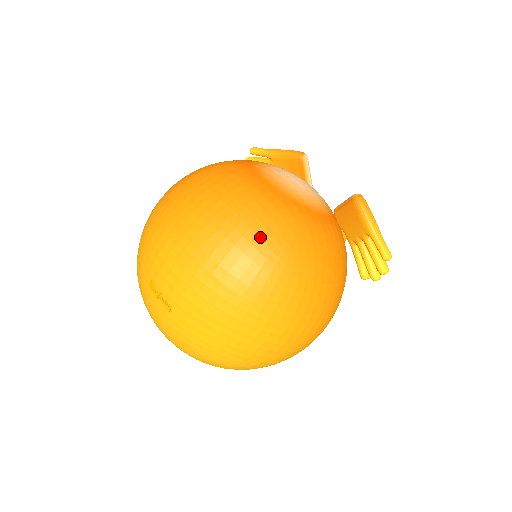
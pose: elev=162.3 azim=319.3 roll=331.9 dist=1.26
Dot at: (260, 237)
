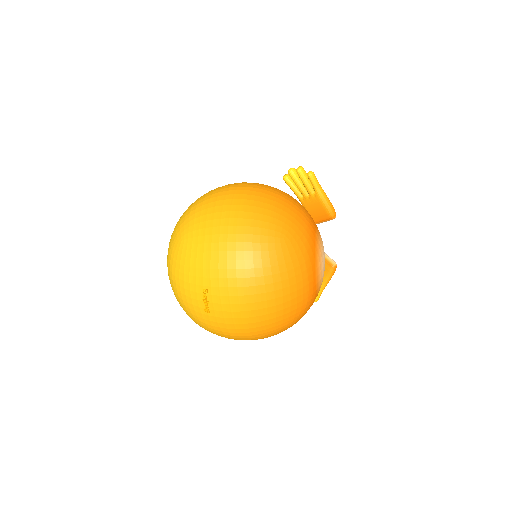
Dot at: (290, 317)
